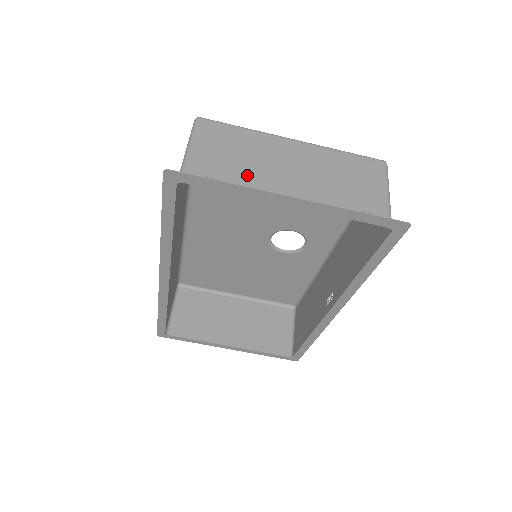
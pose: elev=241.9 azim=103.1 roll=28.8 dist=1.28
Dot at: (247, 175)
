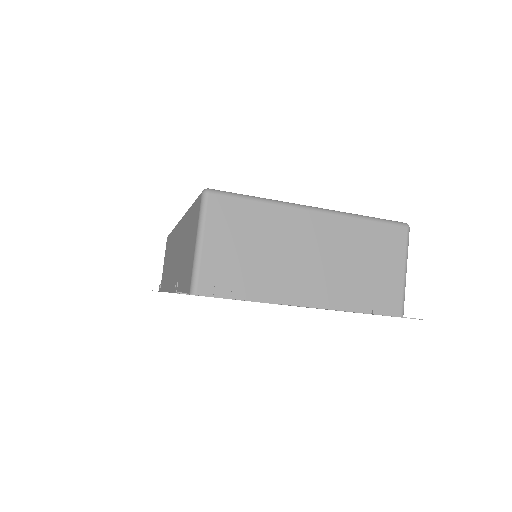
Dot at: (264, 273)
